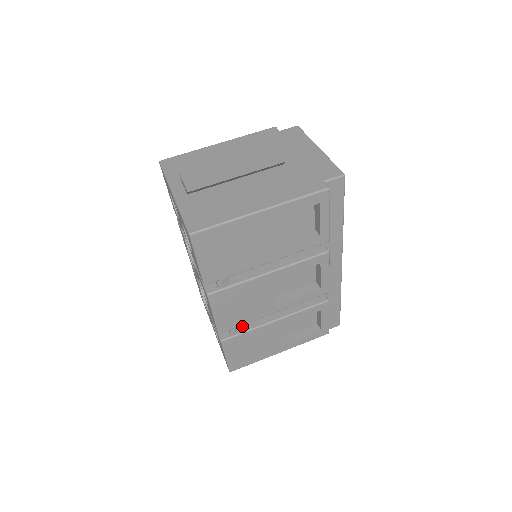
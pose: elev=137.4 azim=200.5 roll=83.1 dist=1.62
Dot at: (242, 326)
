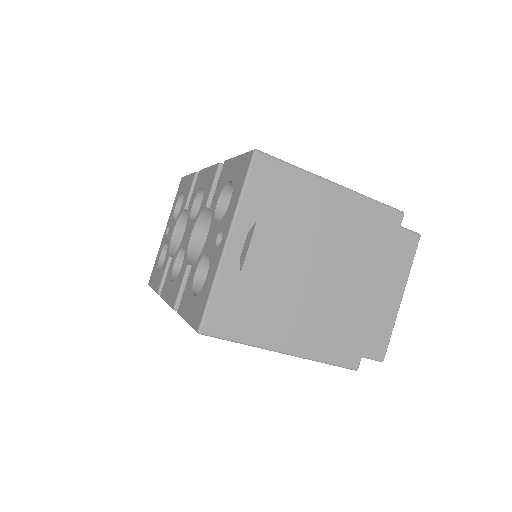
Dot at: occluded
